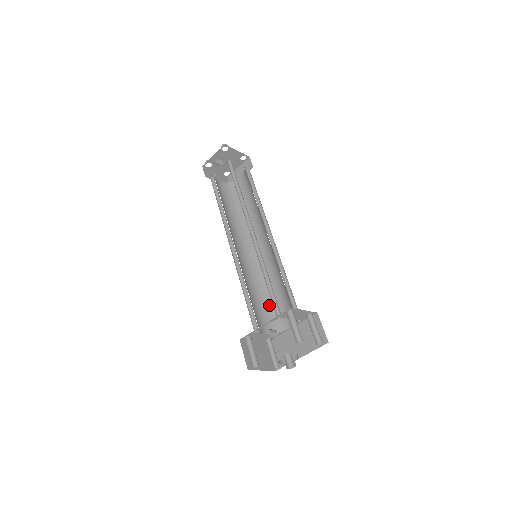
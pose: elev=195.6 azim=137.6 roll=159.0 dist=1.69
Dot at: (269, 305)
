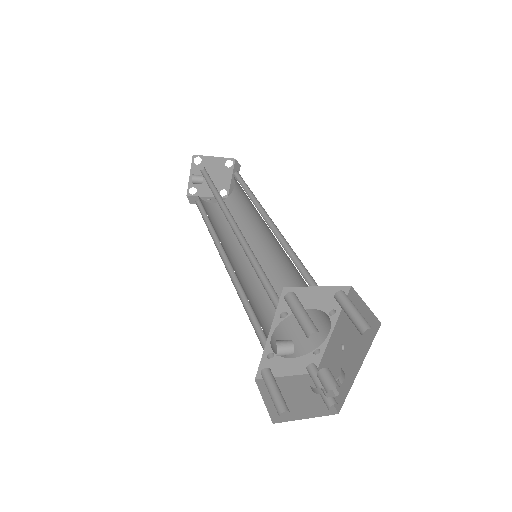
Dot at: occluded
